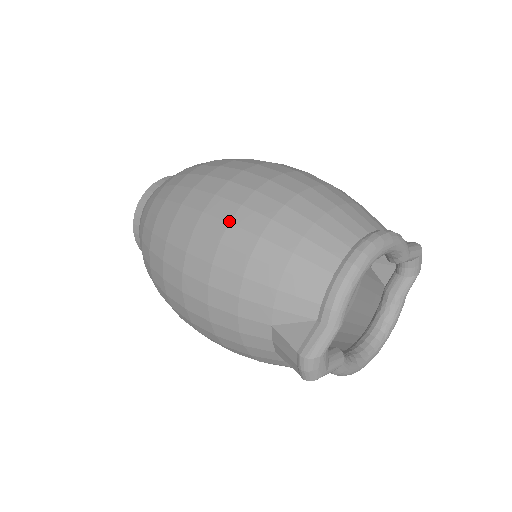
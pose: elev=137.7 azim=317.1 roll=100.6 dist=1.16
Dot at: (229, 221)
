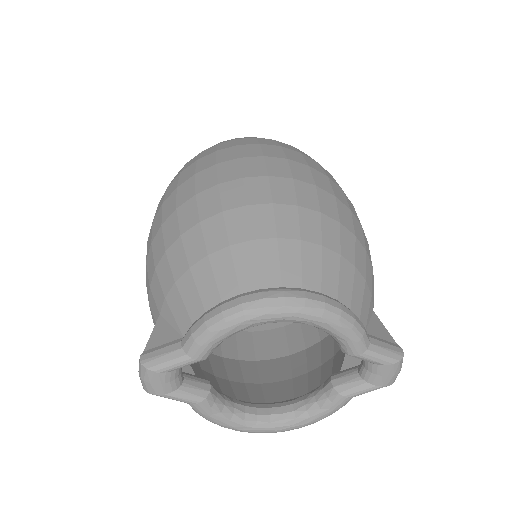
Dot at: (197, 193)
